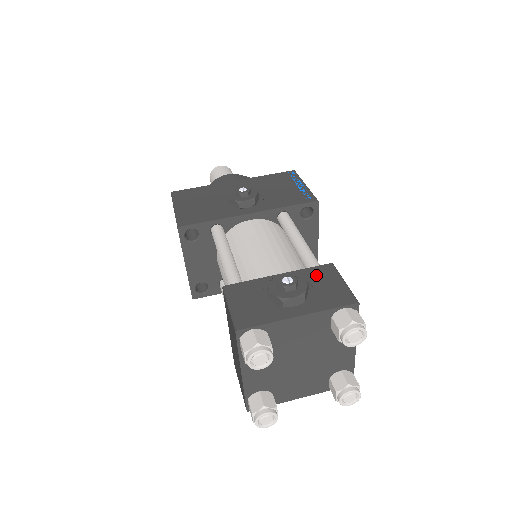
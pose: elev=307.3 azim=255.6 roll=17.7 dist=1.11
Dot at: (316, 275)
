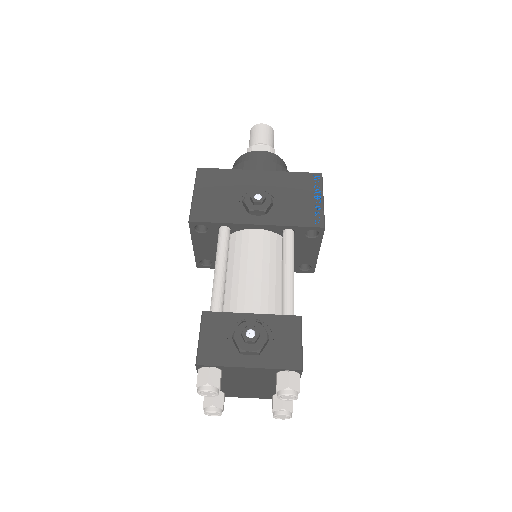
Dot at: (282, 326)
